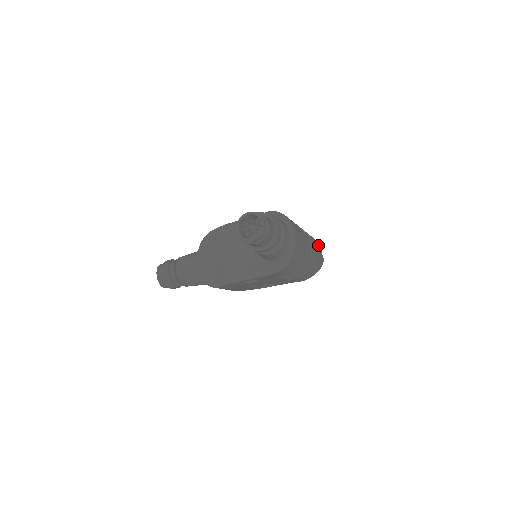
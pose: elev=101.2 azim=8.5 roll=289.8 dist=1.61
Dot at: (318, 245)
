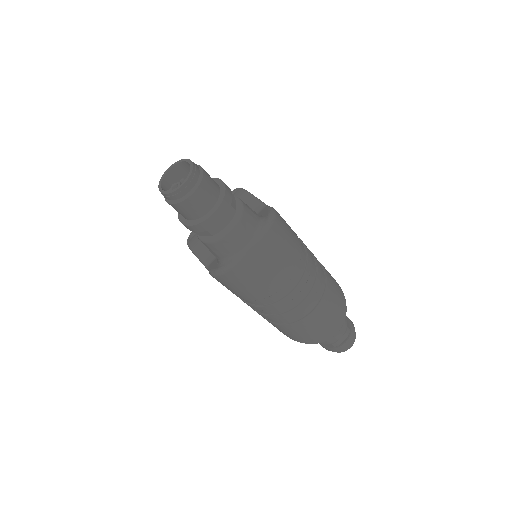
Dot at: (337, 319)
